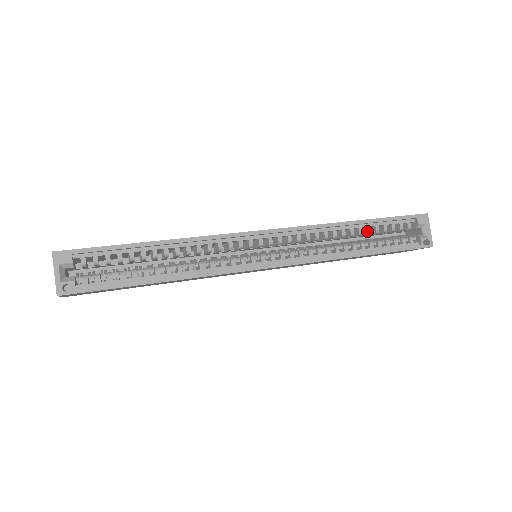
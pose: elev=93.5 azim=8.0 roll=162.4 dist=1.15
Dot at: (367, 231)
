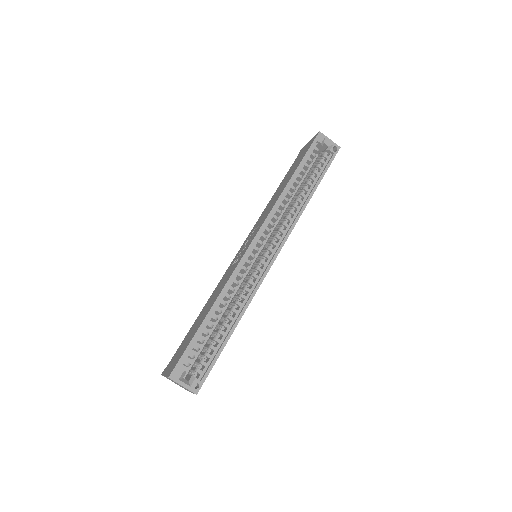
Dot at: (300, 178)
